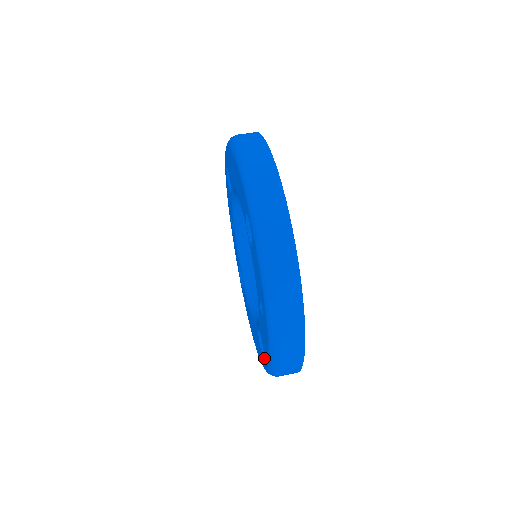
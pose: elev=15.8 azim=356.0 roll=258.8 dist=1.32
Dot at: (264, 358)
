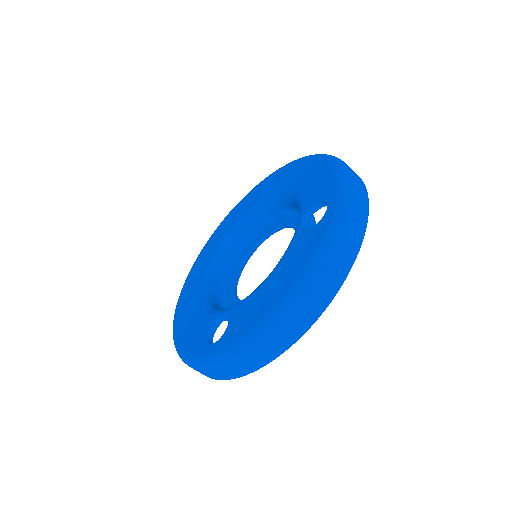
Dot at: (216, 341)
